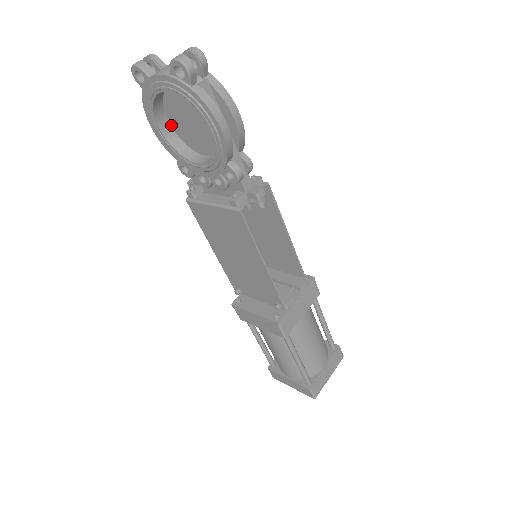
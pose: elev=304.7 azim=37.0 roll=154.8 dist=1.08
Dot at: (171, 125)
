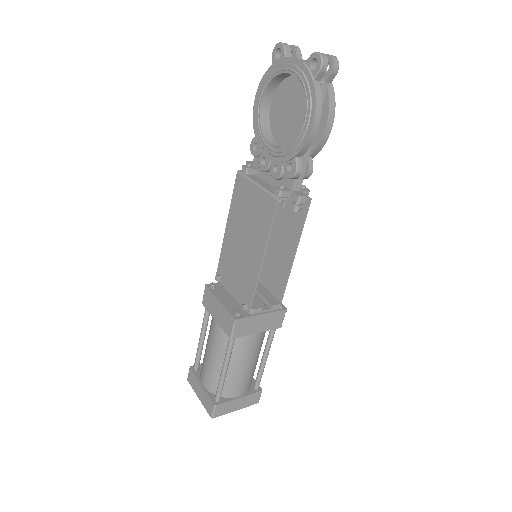
Dot at: (271, 107)
